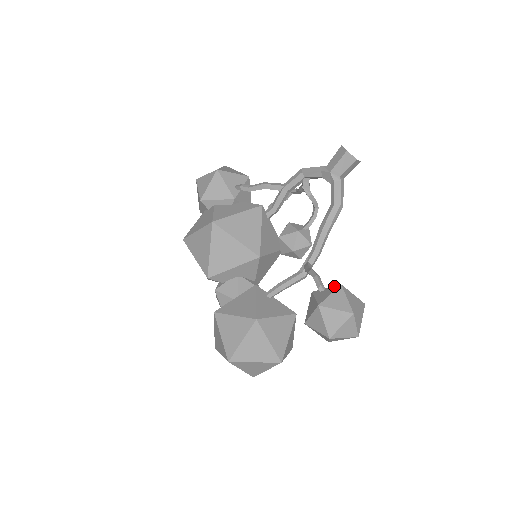
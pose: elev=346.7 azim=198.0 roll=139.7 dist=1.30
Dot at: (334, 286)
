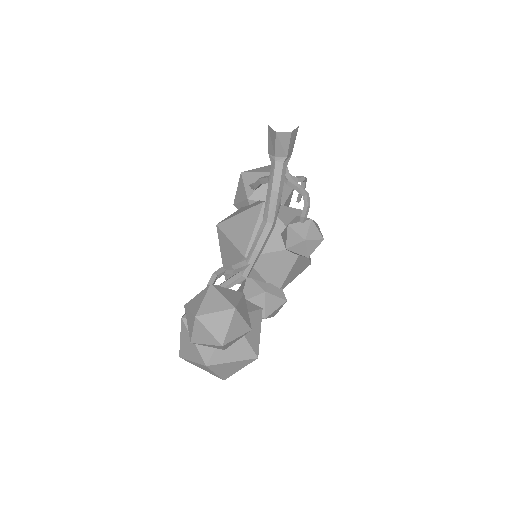
Dot at: occluded
